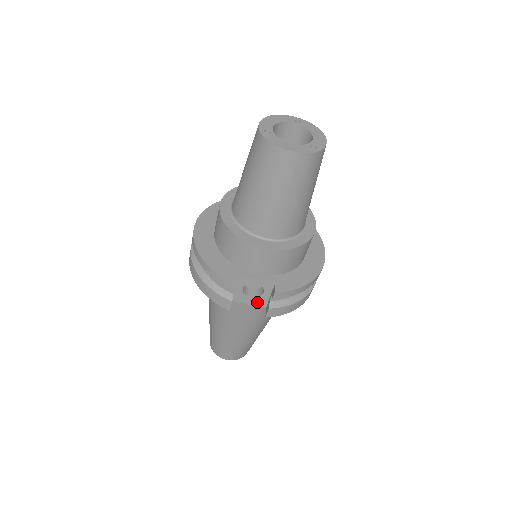
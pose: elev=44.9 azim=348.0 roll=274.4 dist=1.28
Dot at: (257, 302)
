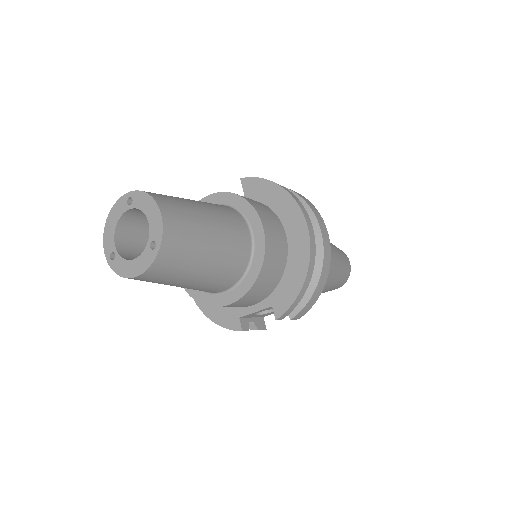
Dot at: occluded
